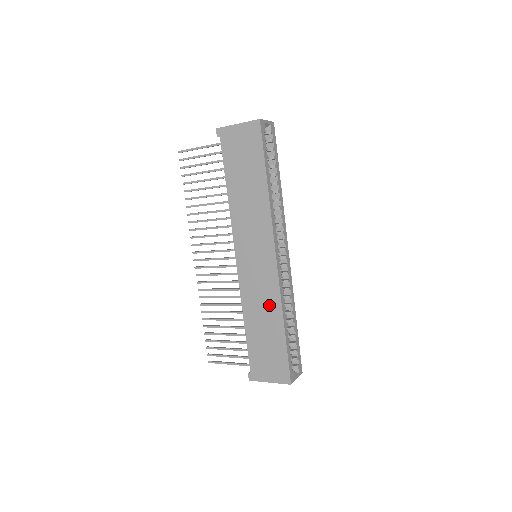
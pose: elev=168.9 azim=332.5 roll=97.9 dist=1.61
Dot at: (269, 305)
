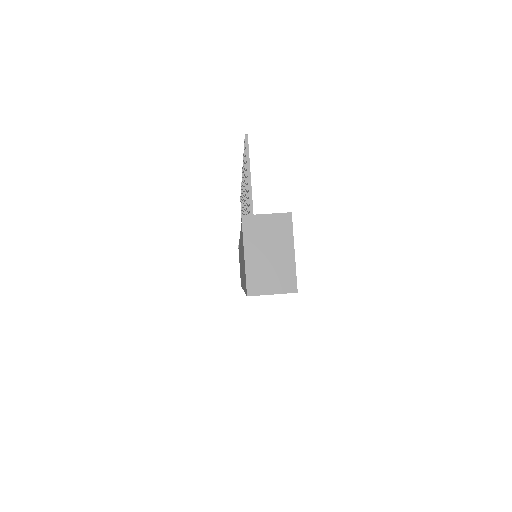
Dot at: occluded
